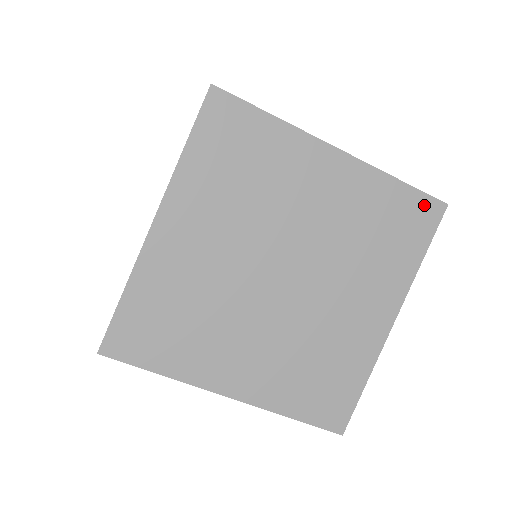
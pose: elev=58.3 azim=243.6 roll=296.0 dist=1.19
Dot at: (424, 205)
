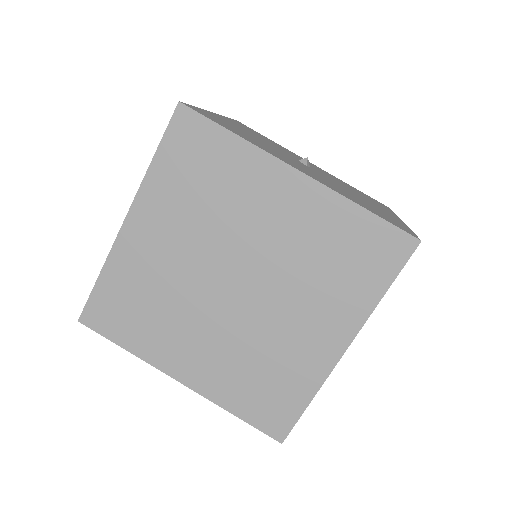
Dot at: (391, 238)
